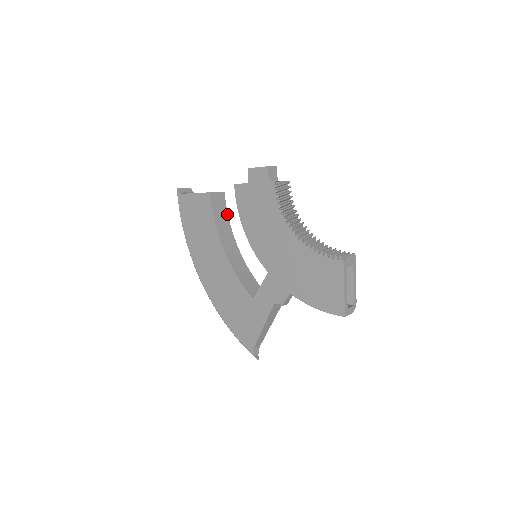
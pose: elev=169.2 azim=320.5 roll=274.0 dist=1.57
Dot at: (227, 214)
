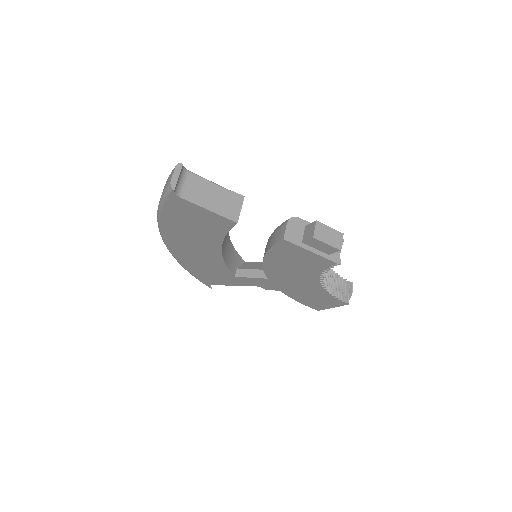
Dot at: occluded
